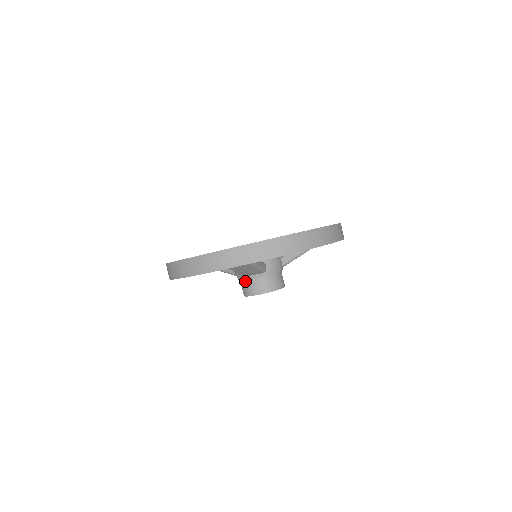
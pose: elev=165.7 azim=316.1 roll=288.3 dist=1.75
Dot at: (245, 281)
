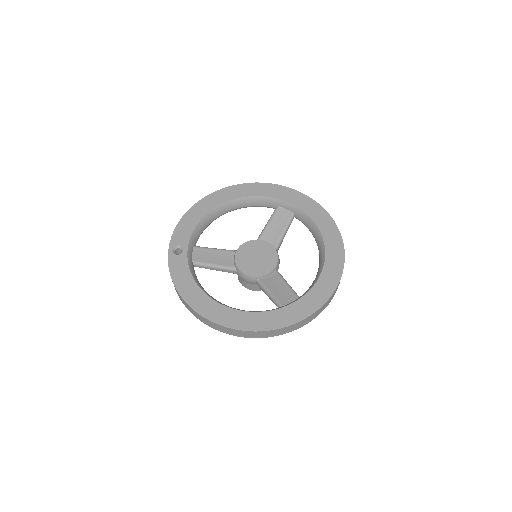
Dot at: (256, 284)
